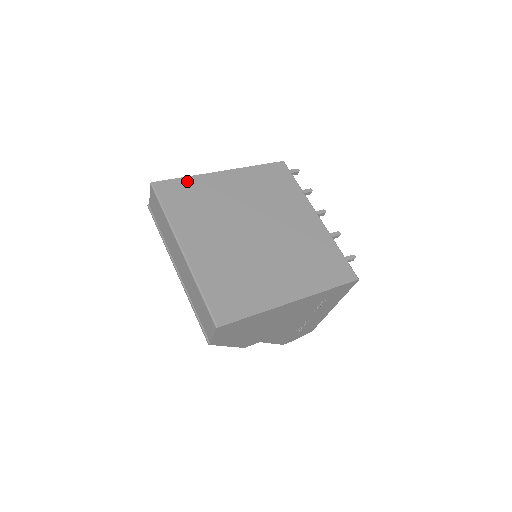
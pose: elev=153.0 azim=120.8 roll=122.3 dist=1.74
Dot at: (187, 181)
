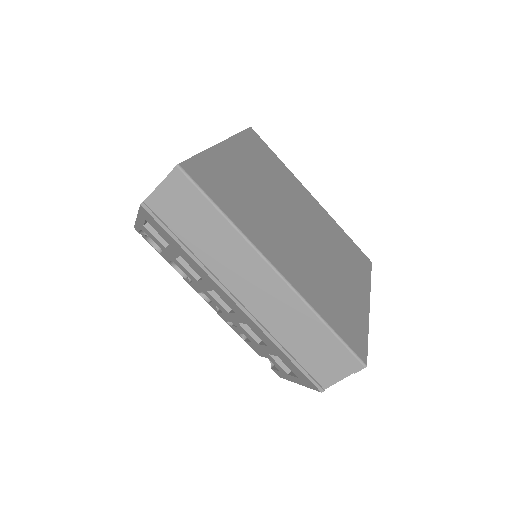
Dot at: (207, 159)
